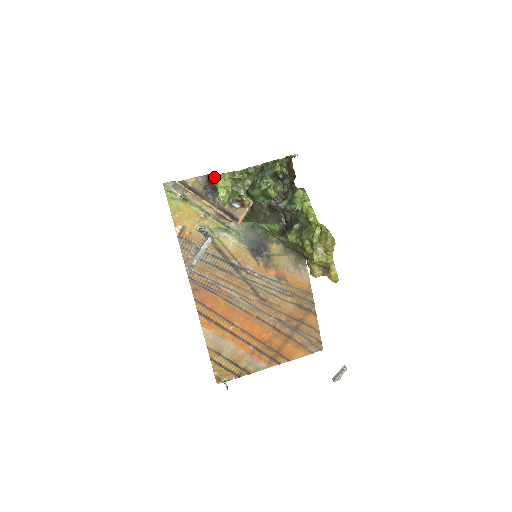
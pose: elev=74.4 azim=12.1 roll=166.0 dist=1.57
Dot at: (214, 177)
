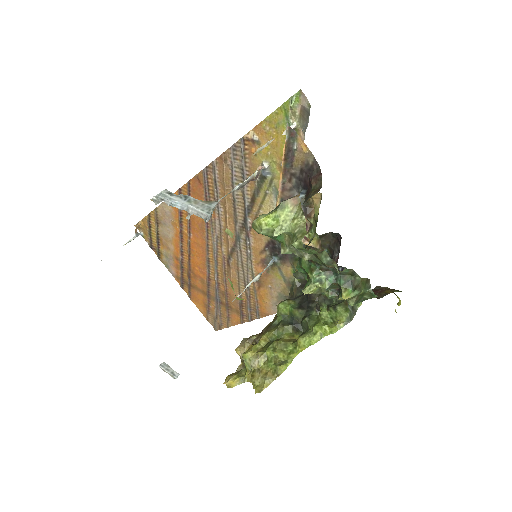
Dot at: (295, 198)
